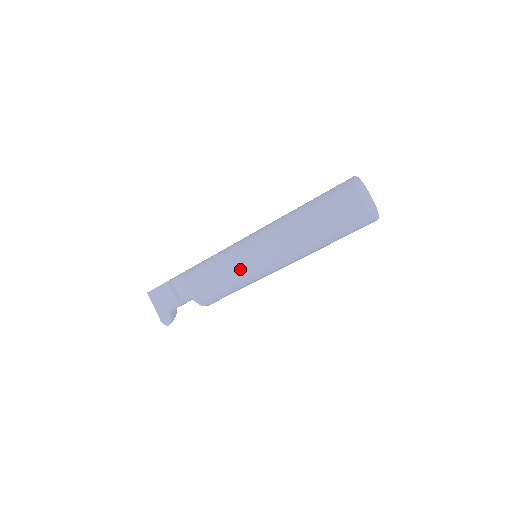
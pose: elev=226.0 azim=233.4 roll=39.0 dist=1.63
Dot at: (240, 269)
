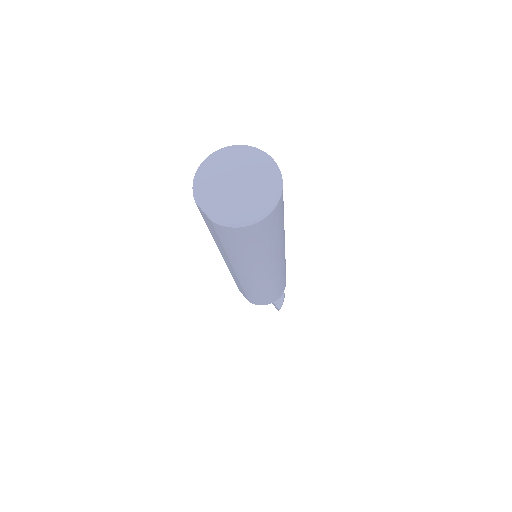
Dot at: (238, 282)
